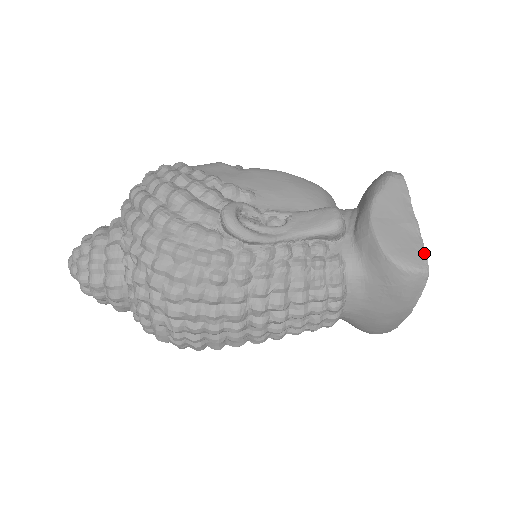
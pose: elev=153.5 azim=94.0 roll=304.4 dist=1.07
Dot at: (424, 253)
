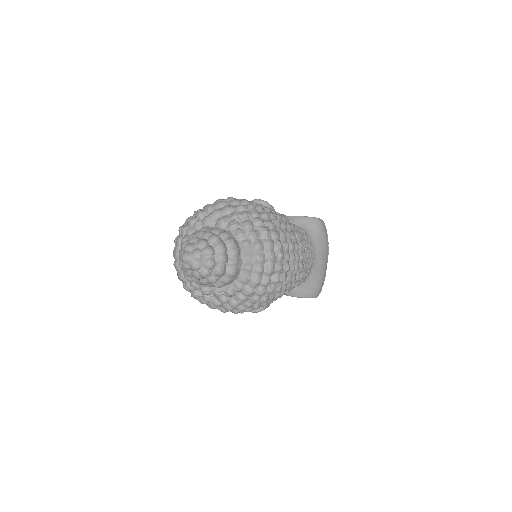
Dot at: occluded
